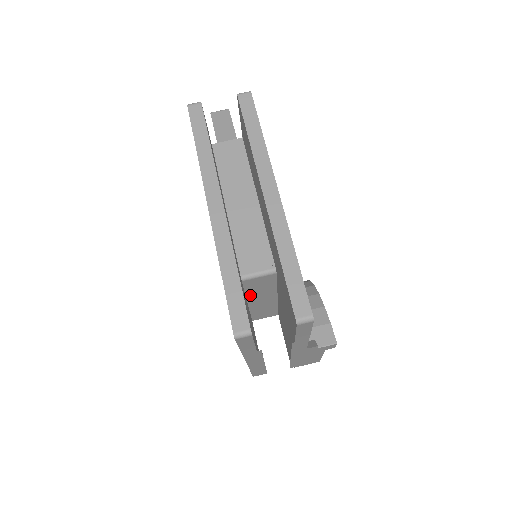
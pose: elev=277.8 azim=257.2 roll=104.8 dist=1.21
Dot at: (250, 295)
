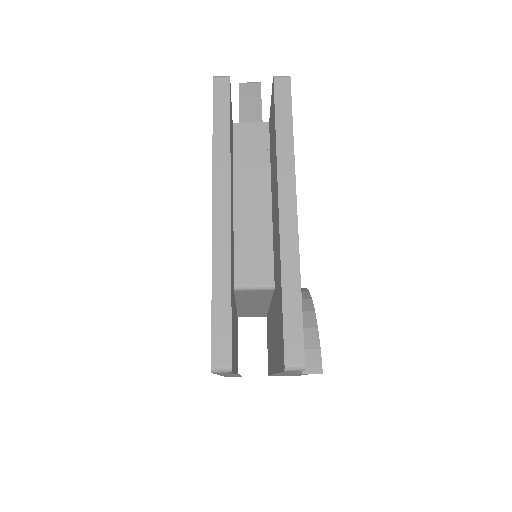
Dot at: (240, 300)
